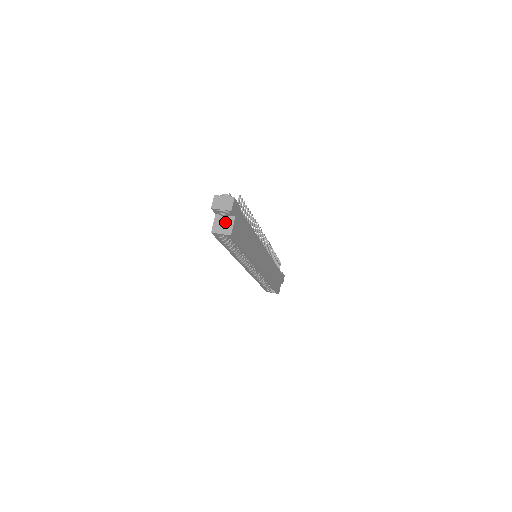
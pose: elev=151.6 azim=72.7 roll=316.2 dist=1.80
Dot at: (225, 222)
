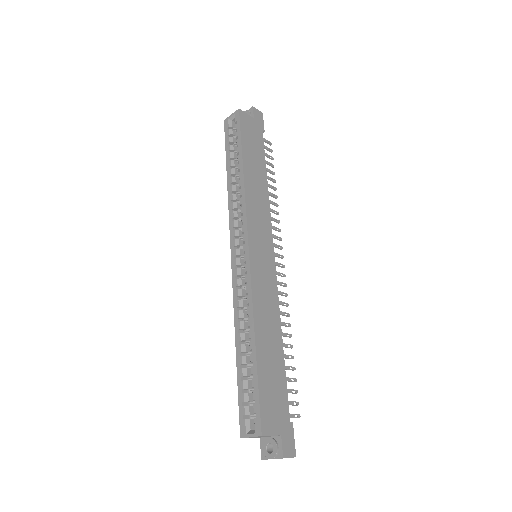
Dot at: occluded
